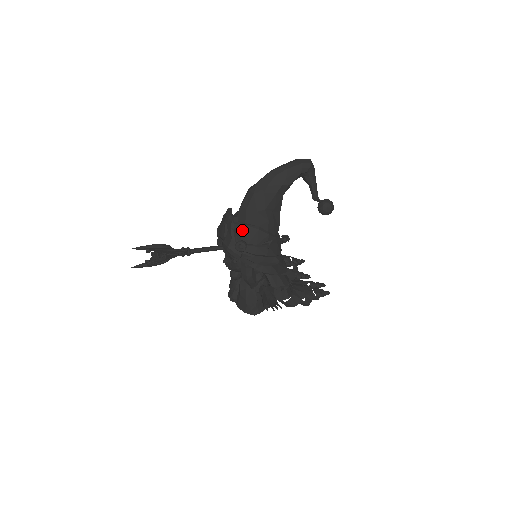
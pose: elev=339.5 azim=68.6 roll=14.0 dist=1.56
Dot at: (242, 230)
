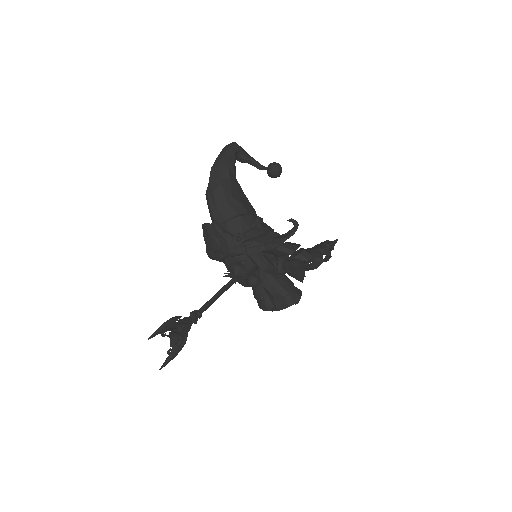
Dot at: (228, 227)
